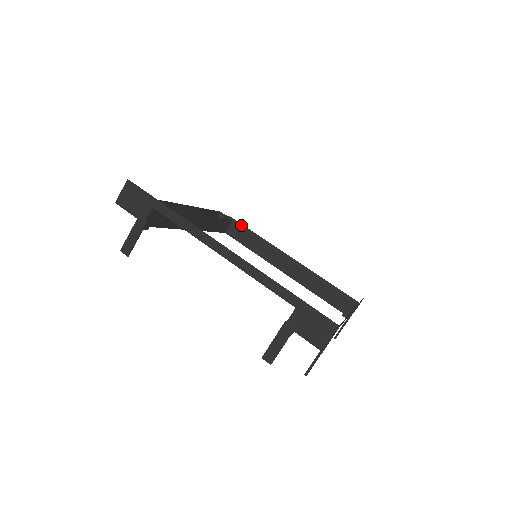
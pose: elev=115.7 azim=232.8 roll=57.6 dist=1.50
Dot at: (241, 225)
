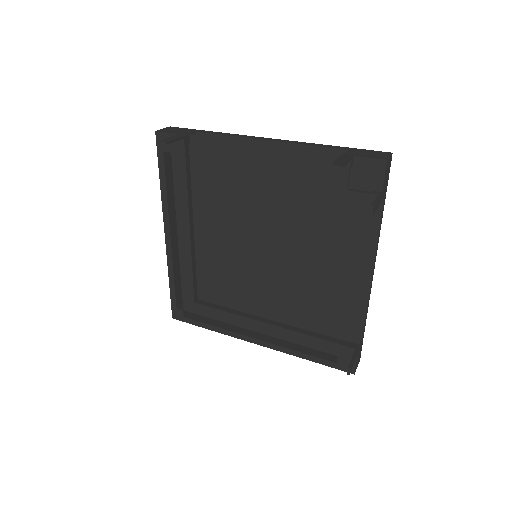
Dot at: occluded
